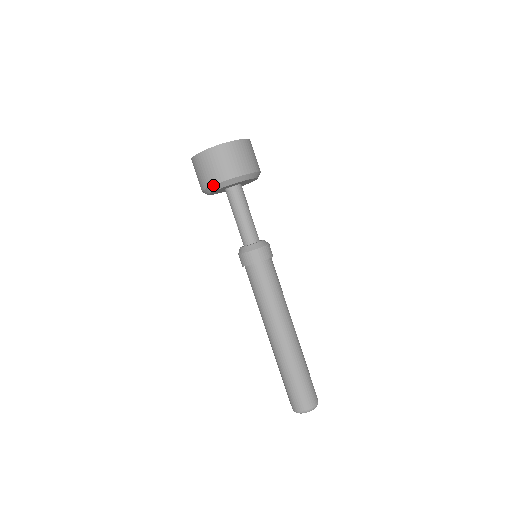
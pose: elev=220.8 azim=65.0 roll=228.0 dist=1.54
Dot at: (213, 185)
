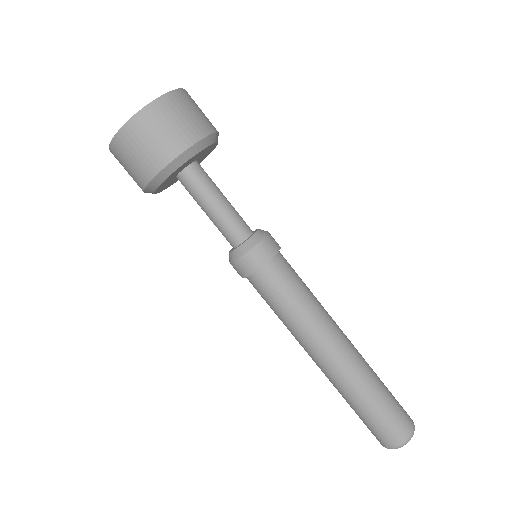
Dot at: (150, 181)
